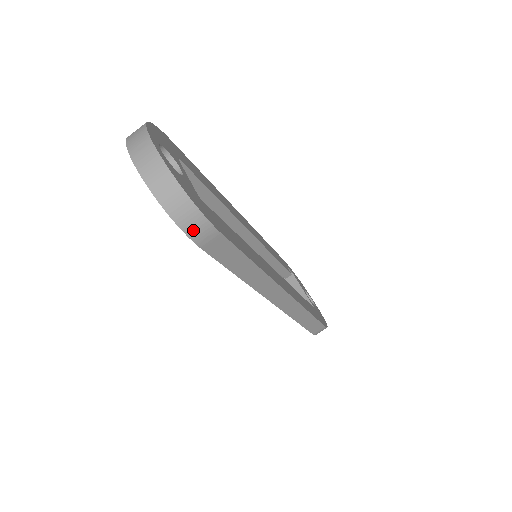
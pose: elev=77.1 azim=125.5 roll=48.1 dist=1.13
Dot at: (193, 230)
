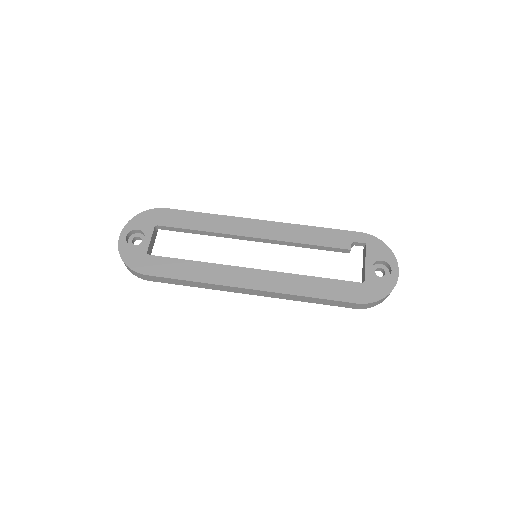
Dot at: (137, 275)
